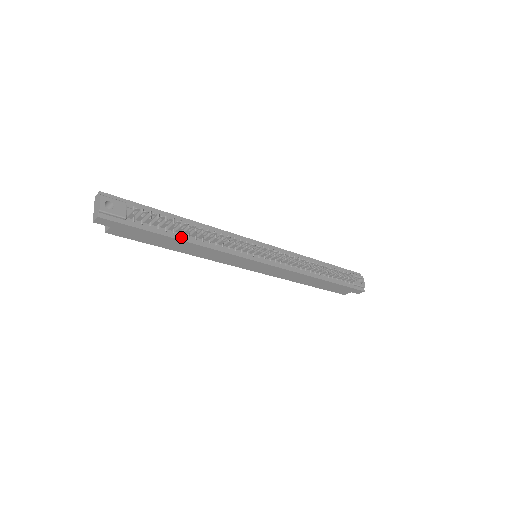
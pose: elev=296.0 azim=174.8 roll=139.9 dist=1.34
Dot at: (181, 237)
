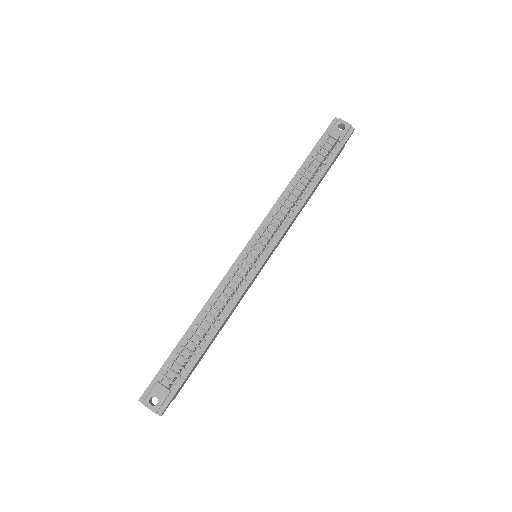
Dot at: (206, 342)
